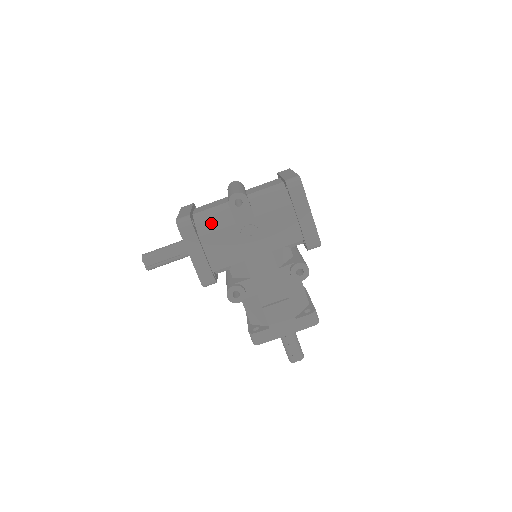
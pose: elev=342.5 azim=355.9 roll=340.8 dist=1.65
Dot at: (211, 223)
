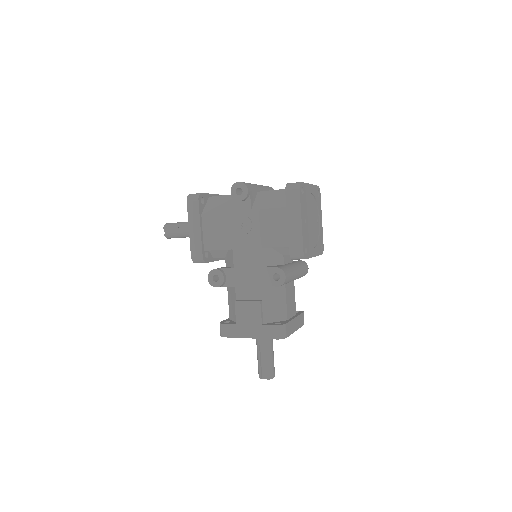
Dot at: (217, 206)
